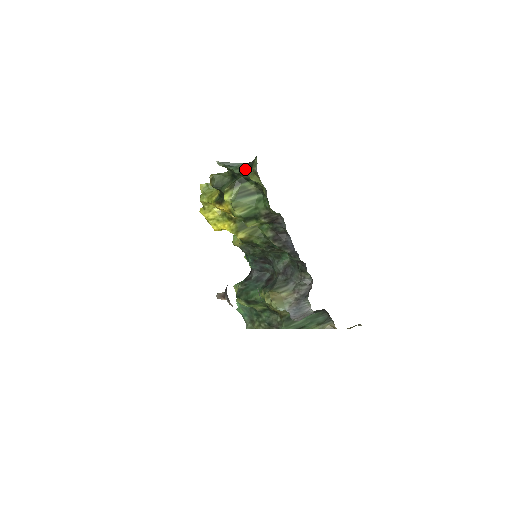
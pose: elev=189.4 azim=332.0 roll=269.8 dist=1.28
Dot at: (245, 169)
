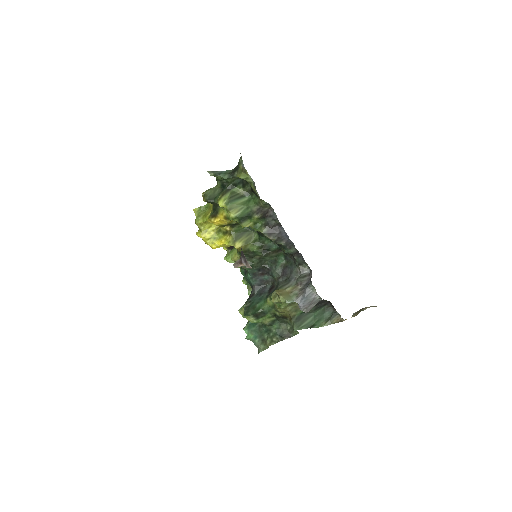
Dot at: (232, 173)
